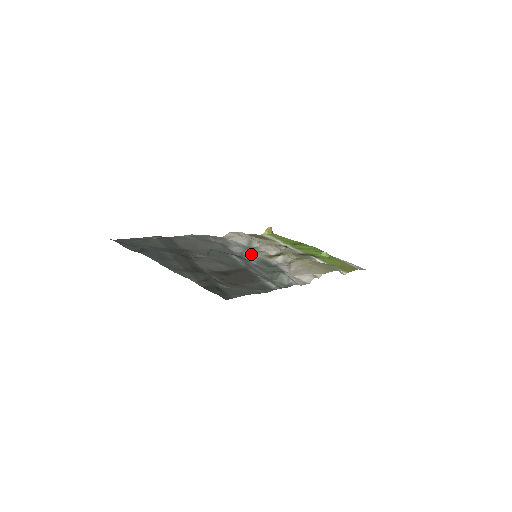
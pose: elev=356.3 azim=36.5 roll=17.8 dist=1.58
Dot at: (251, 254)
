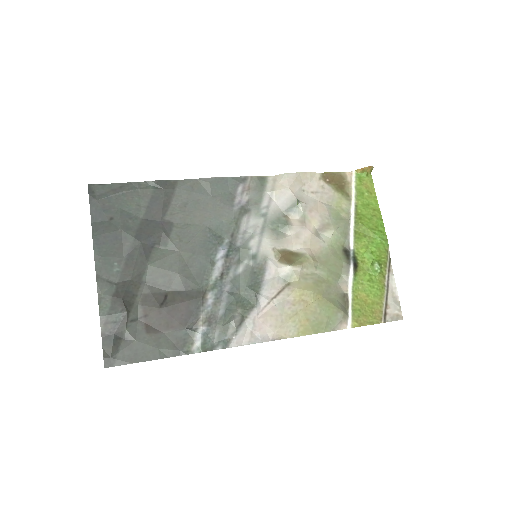
Dot at: (257, 246)
